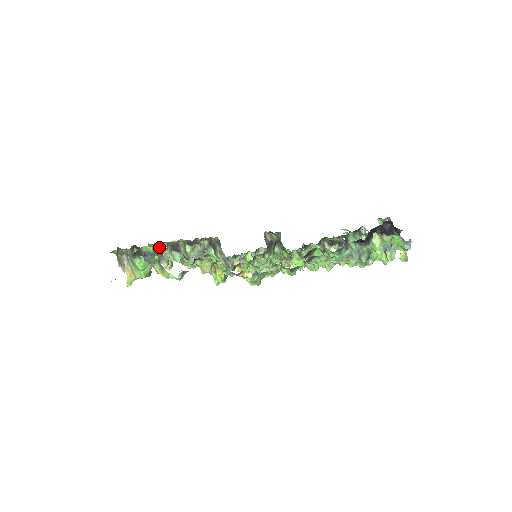
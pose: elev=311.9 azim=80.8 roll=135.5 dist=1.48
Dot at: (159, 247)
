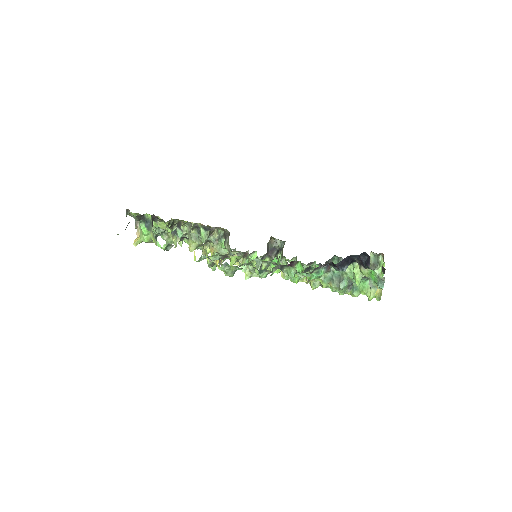
Dot at: occluded
